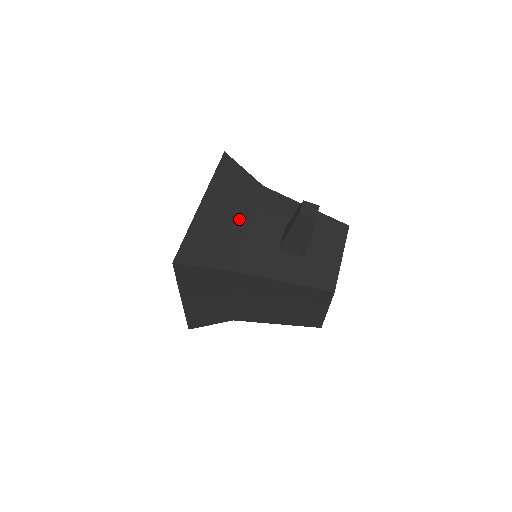
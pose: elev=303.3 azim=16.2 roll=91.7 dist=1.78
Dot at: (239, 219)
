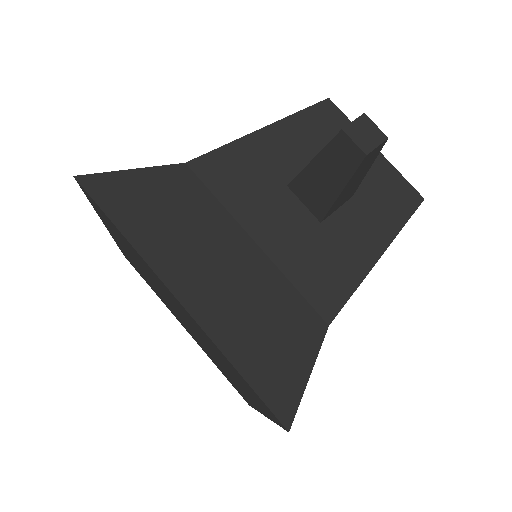
Dot at: (238, 250)
